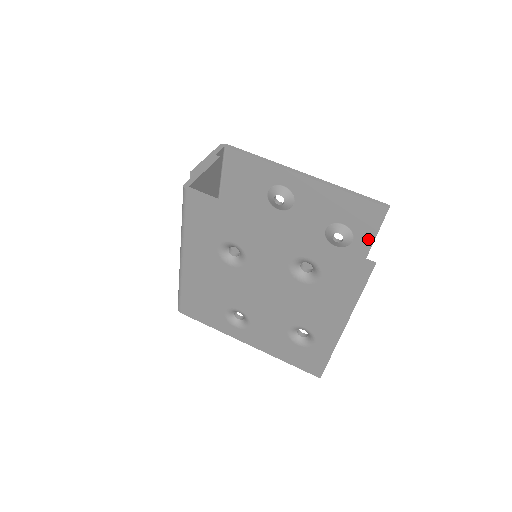
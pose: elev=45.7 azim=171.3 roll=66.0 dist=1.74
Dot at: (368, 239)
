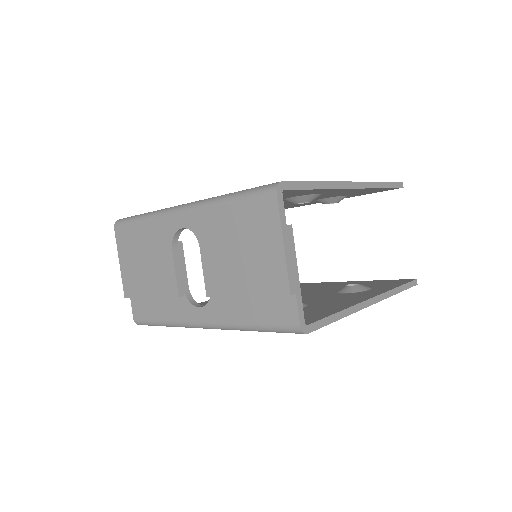
Dot at: occluded
